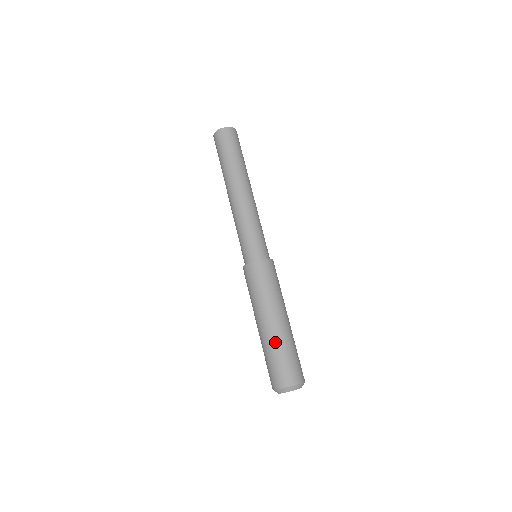
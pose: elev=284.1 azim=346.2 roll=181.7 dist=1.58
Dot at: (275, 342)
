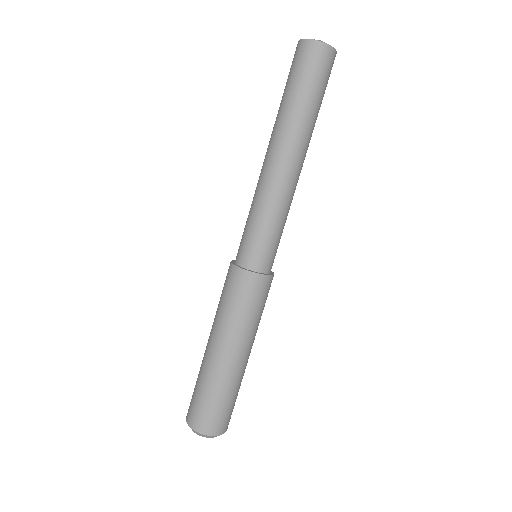
Dot at: (215, 380)
